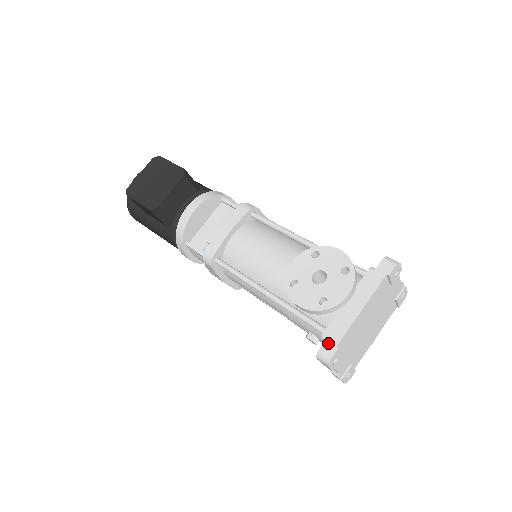
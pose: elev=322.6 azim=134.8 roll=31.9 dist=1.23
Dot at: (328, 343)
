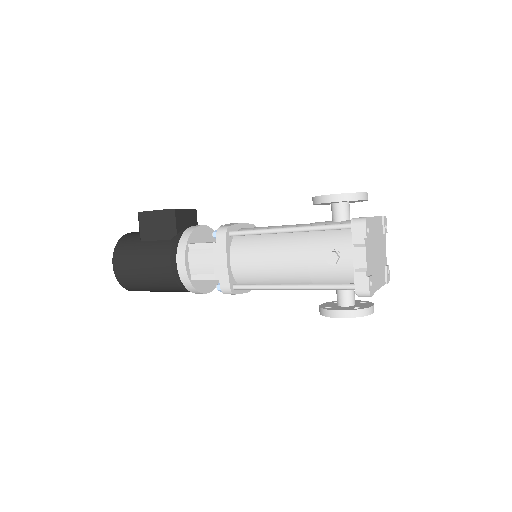
Dot at: occluded
